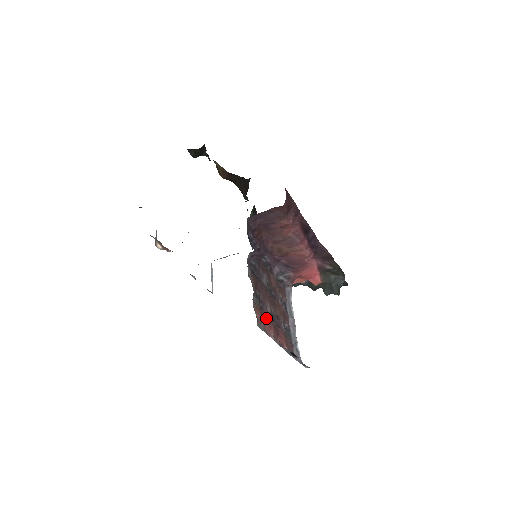
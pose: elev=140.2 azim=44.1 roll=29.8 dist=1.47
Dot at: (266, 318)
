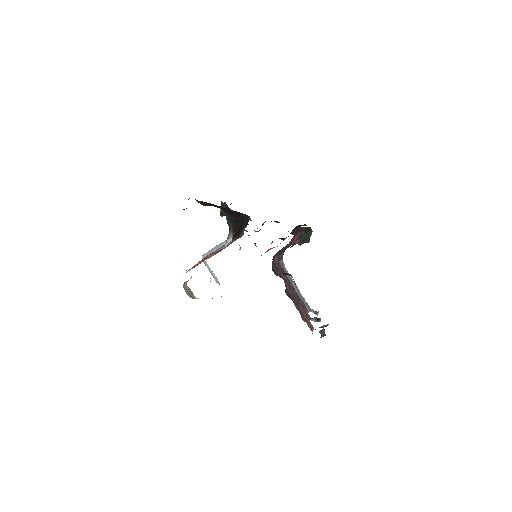
Dot at: (306, 318)
